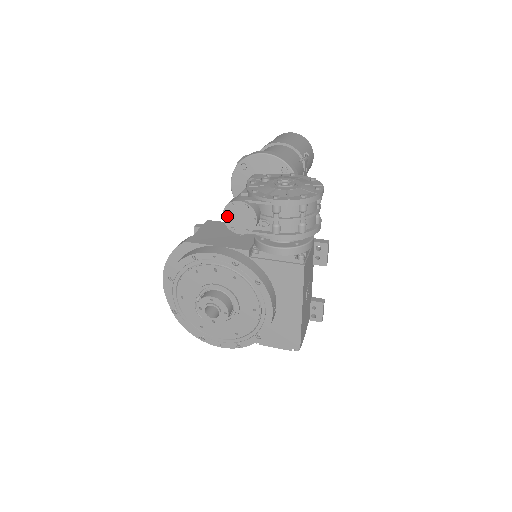
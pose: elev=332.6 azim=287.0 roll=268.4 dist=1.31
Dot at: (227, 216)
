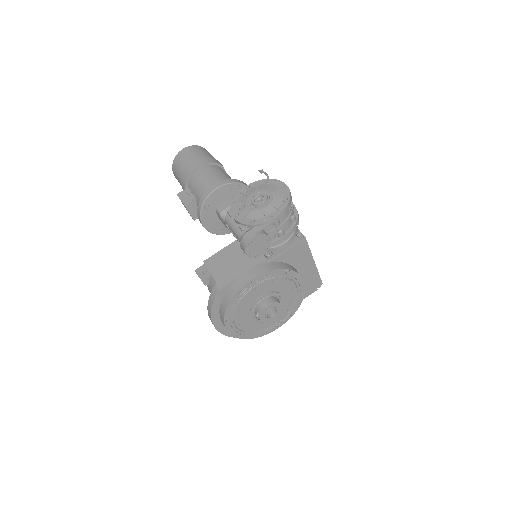
Dot at: (249, 252)
